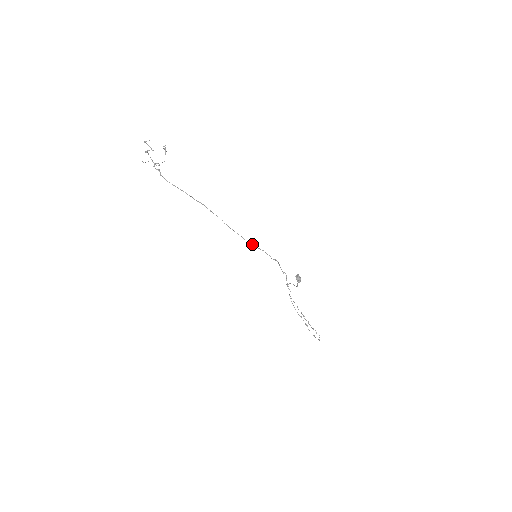
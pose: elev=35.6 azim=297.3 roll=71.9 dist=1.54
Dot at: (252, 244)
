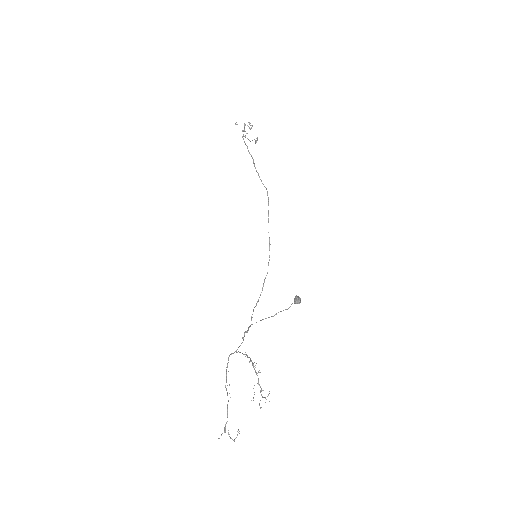
Dot at: (269, 237)
